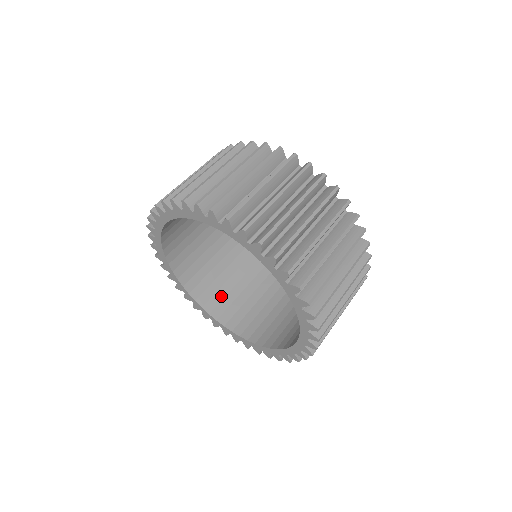
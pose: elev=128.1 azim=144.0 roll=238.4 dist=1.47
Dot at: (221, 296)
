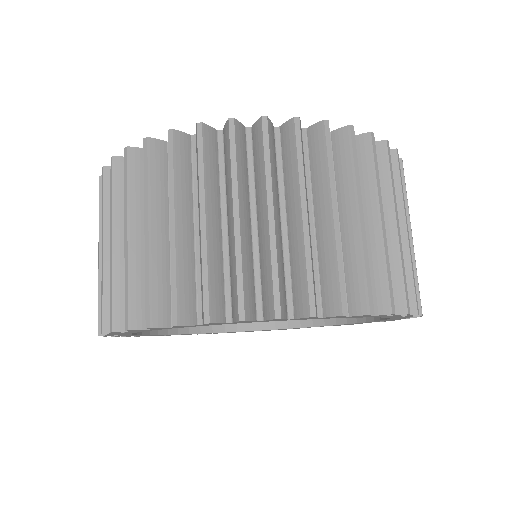
Dot at: occluded
